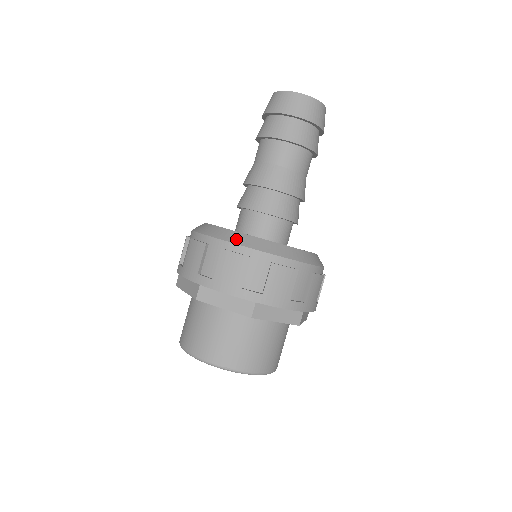
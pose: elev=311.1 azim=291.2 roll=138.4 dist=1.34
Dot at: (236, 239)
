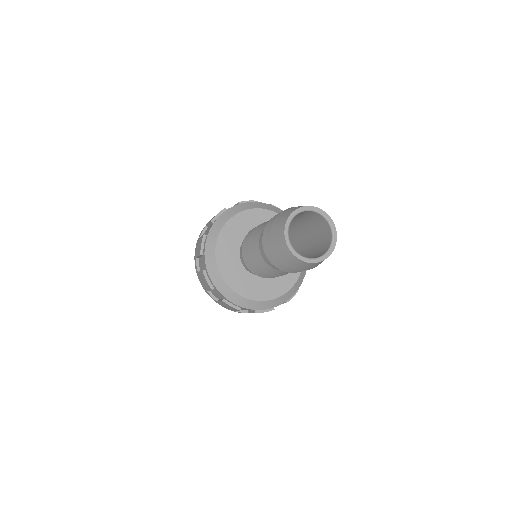
Dot at: (212, 273)
